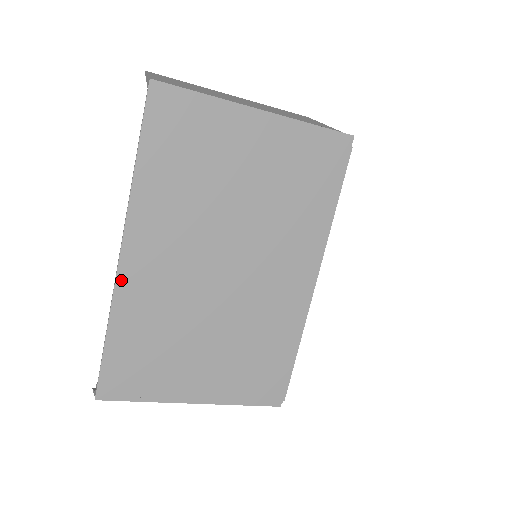
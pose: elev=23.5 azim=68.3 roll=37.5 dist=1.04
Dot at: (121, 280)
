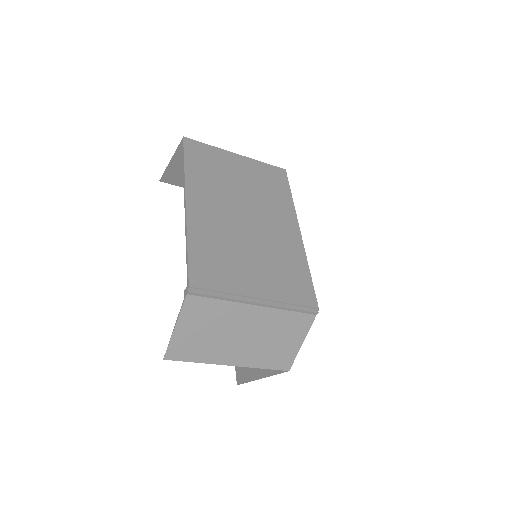
Dot at: (189, 217)
